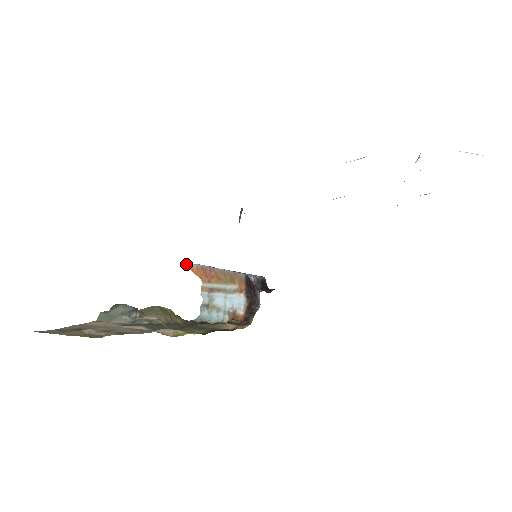
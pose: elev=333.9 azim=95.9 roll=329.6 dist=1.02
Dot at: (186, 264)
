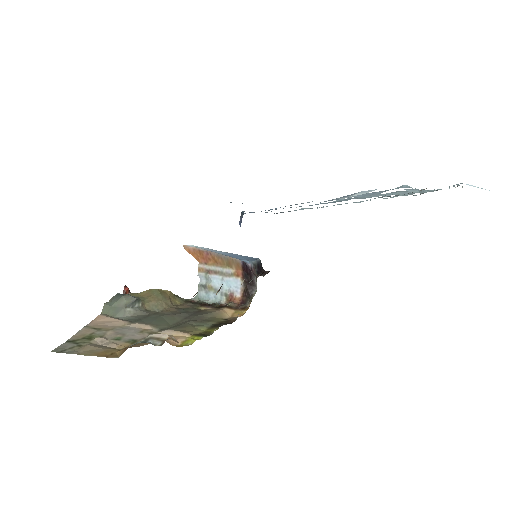
Dot at: occluded
